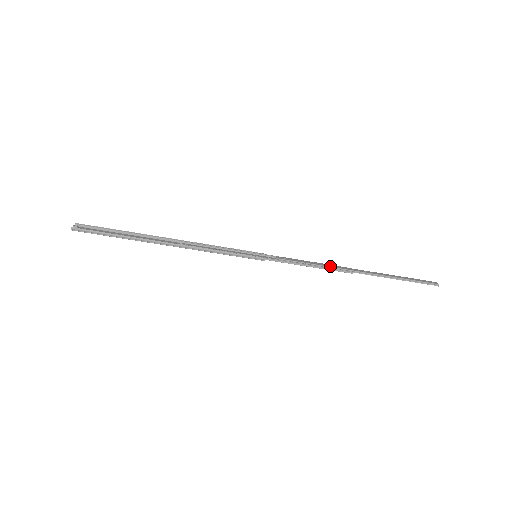
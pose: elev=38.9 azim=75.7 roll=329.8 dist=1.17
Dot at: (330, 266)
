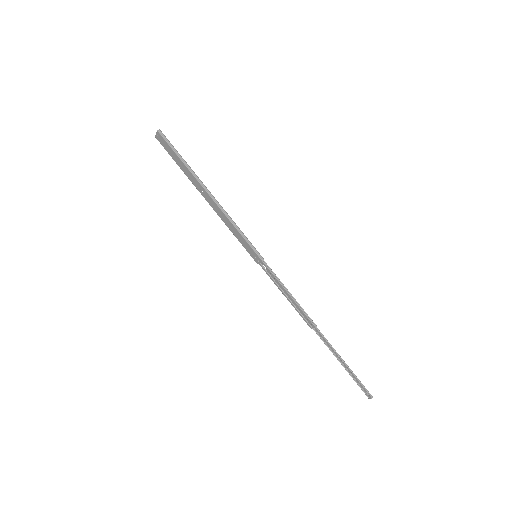
Dot at: (302, 309)
